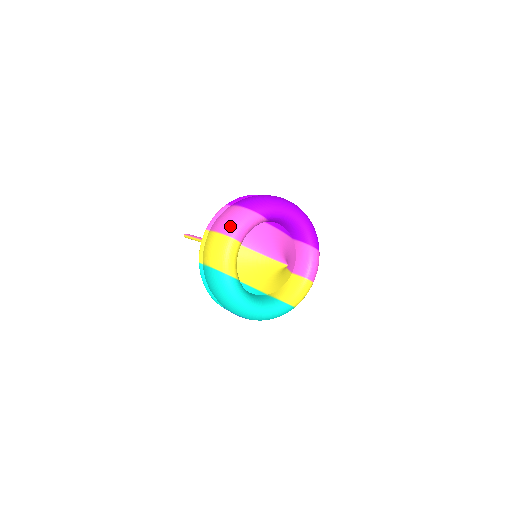
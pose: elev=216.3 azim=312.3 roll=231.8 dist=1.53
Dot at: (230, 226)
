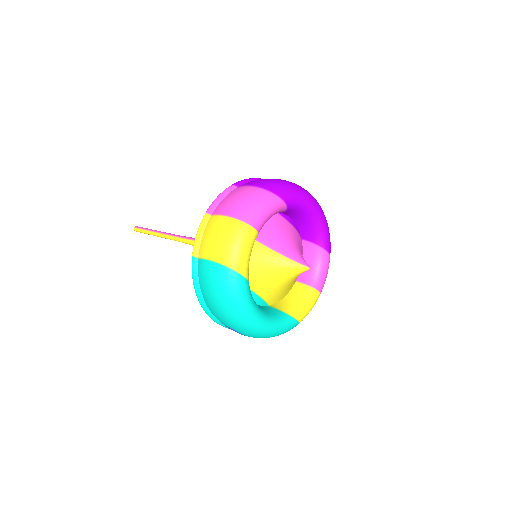
Dot at: (247, 210)
